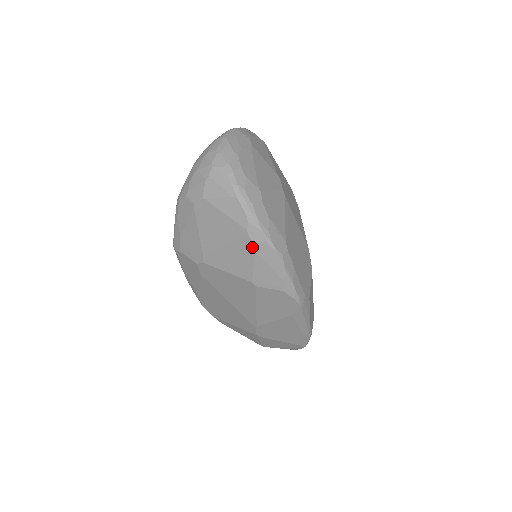
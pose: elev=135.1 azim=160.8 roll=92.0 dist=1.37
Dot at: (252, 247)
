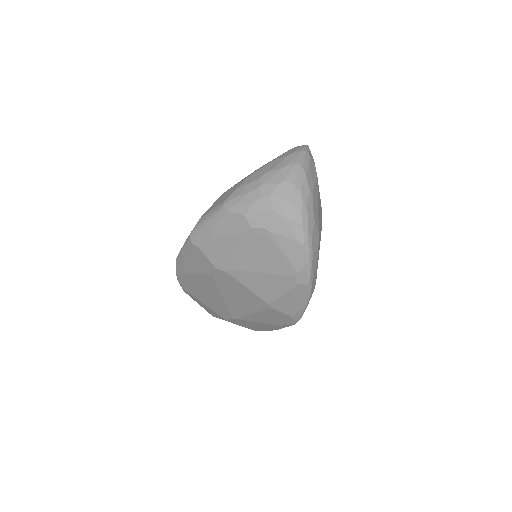
Dot at: (292, 285)
